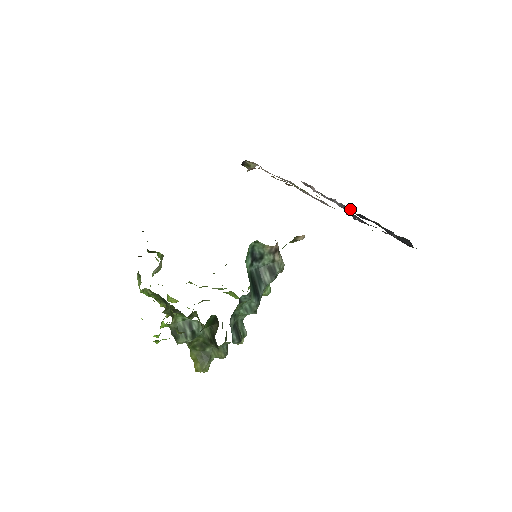
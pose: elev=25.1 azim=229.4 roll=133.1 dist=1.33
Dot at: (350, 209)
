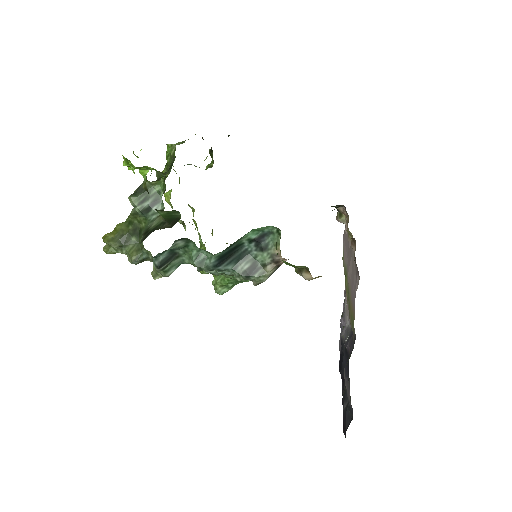
Dot at: occluded
